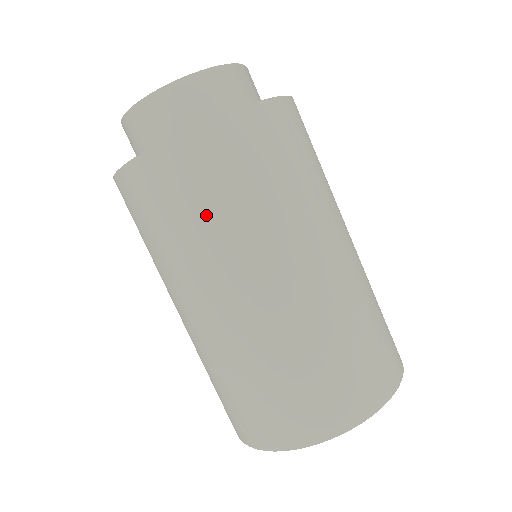
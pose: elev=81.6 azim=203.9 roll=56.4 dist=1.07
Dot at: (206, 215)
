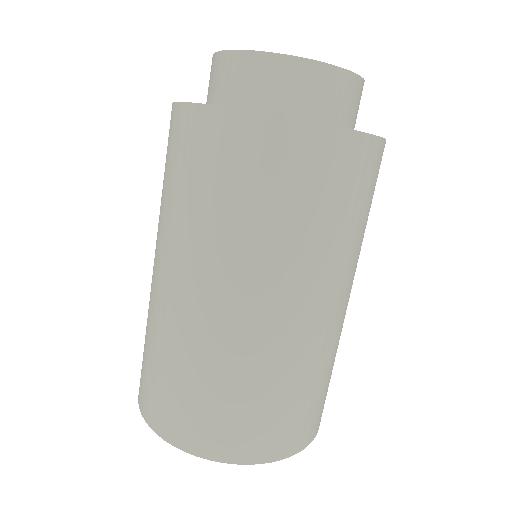
Dot at: (259, 209)
